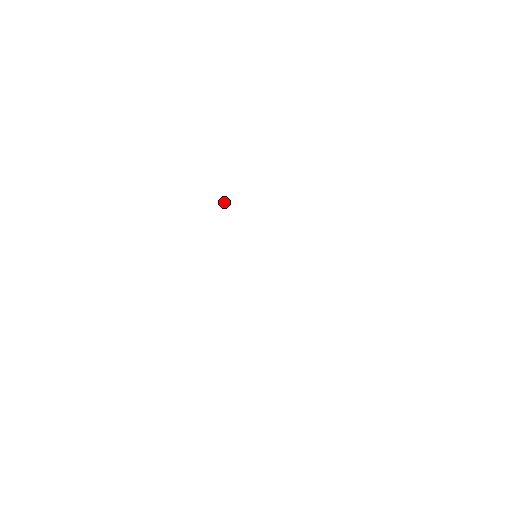
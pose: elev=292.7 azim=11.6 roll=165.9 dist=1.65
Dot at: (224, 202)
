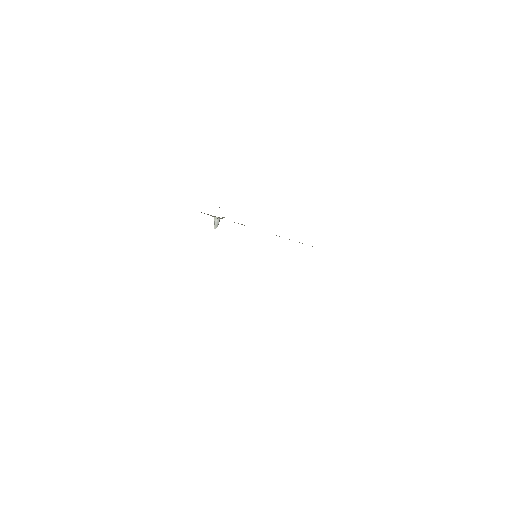
Dot at: (219, 220)
